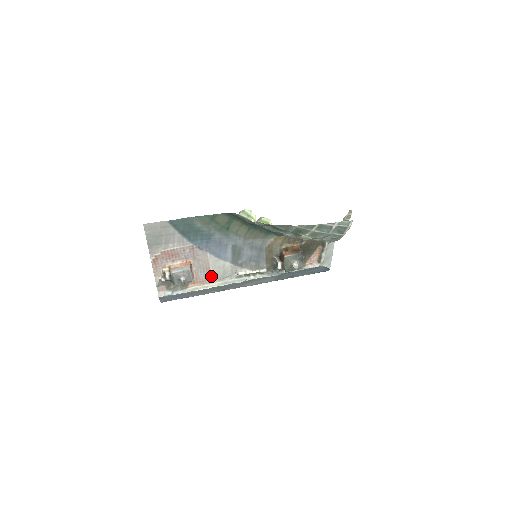
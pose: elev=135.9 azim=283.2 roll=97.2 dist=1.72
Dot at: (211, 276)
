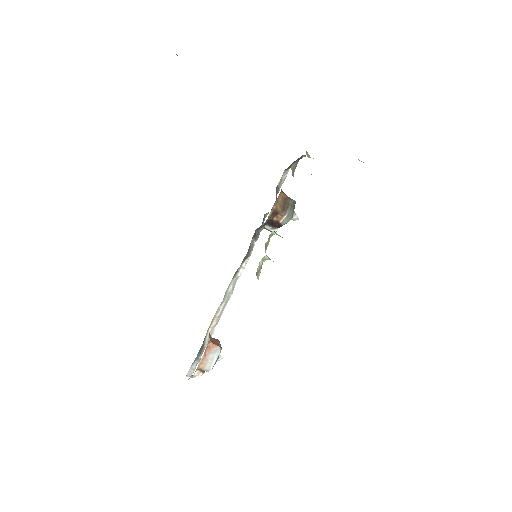
Dot at: occluded
